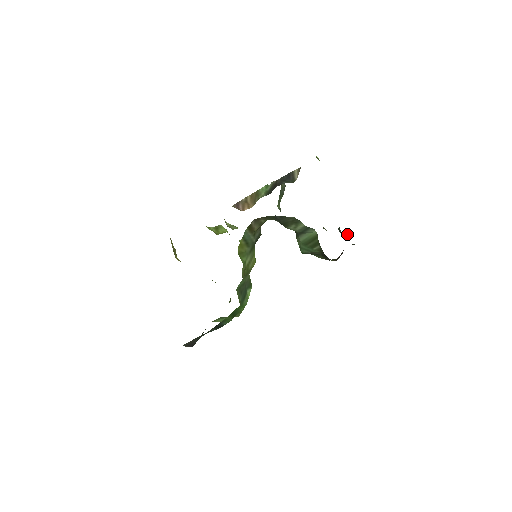
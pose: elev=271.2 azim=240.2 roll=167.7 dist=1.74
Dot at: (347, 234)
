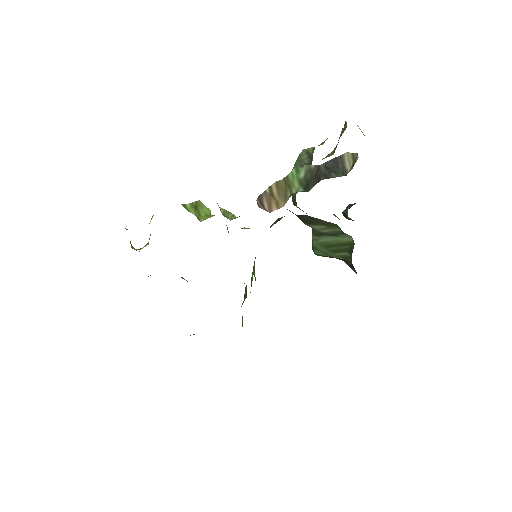
Dot at: occluded
